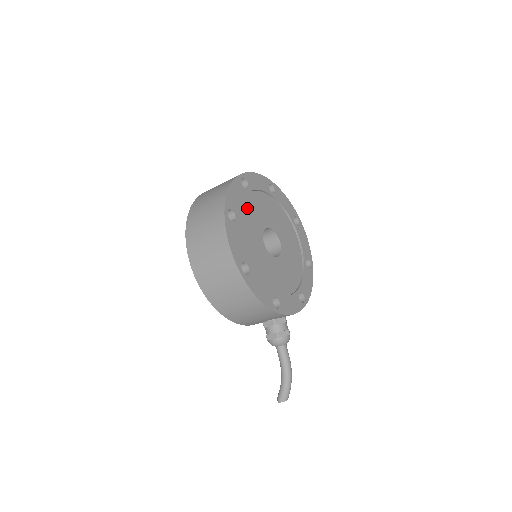
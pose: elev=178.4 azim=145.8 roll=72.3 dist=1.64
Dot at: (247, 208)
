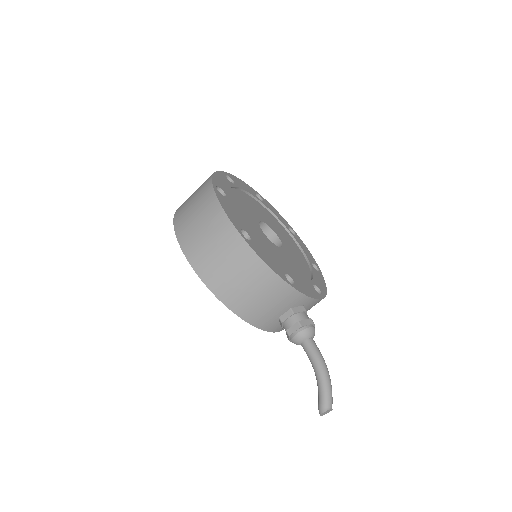
Dot at: (237, 198)
